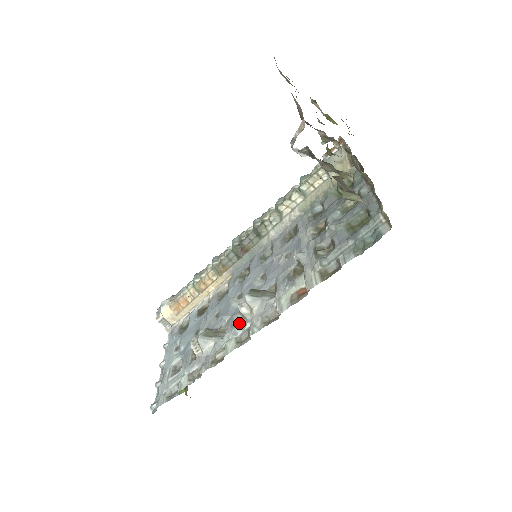
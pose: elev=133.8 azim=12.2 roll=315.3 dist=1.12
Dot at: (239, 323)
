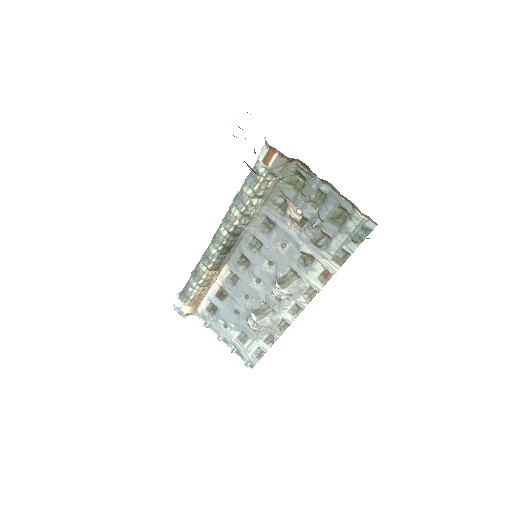
Dot at: (281, 302)
